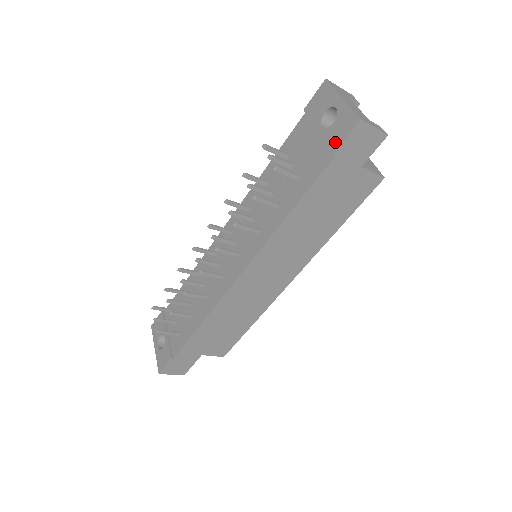
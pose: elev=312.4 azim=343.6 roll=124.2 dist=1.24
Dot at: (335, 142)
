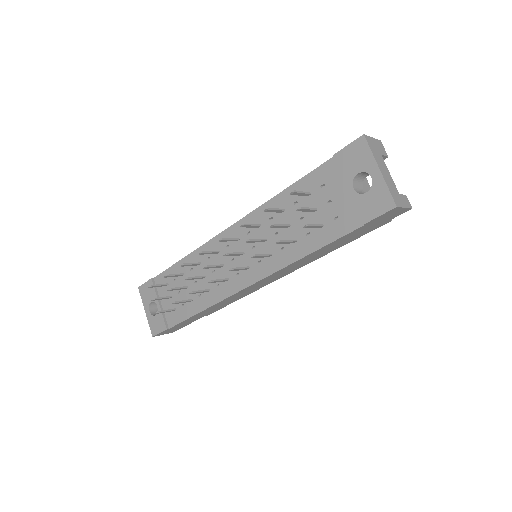
Dot at: (366, 214)
